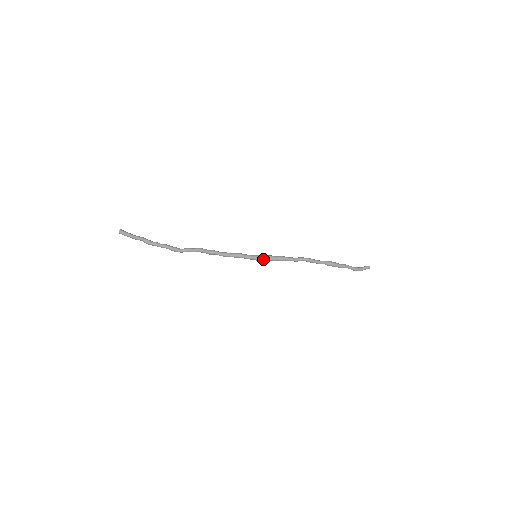
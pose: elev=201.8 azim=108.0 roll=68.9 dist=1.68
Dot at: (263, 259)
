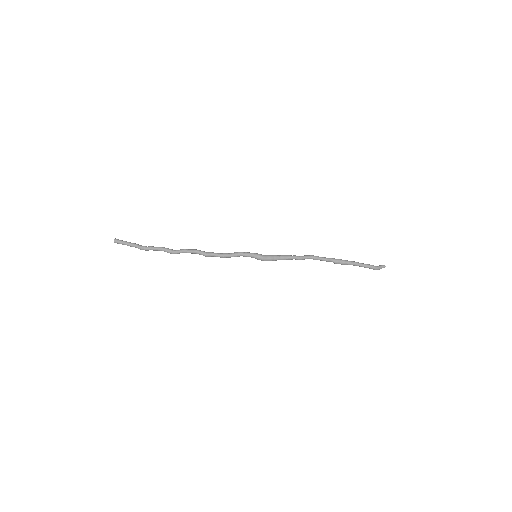
Dot at: (264, 256)
